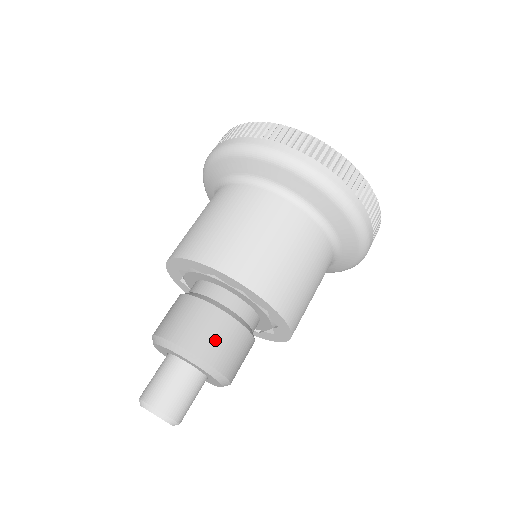
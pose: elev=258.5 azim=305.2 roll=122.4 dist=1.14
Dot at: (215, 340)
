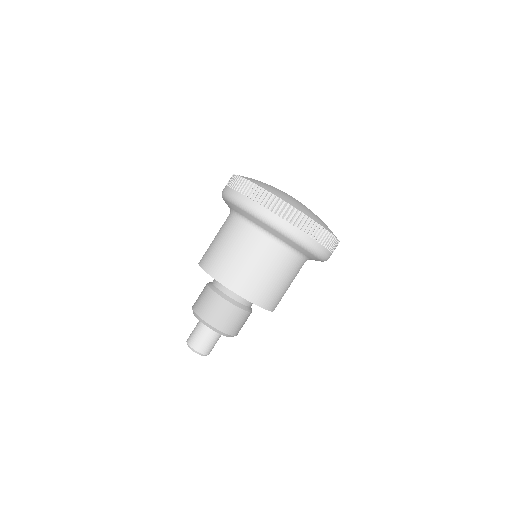
Dot at: (221, 316)
